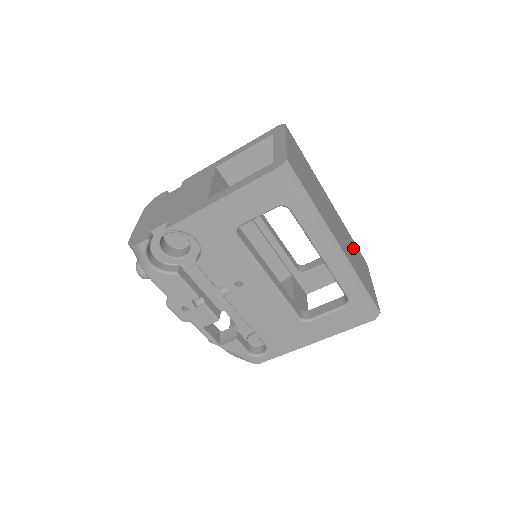
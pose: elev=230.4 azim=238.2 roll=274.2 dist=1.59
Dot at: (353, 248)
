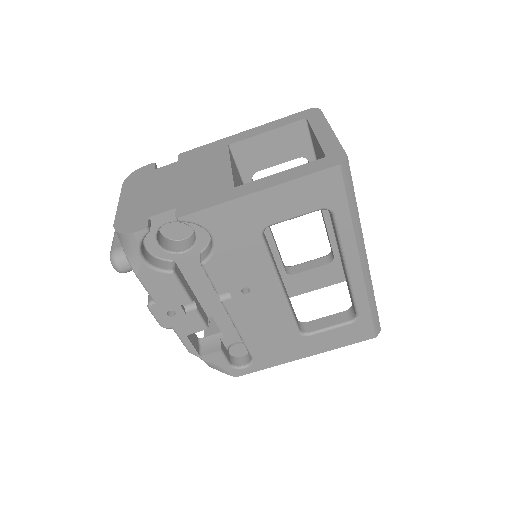
Dot at: occluded
